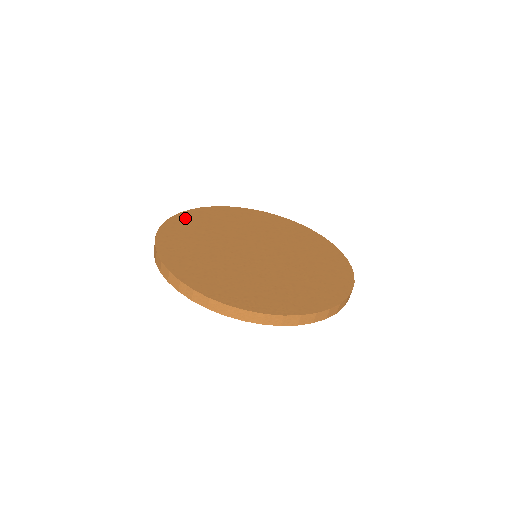
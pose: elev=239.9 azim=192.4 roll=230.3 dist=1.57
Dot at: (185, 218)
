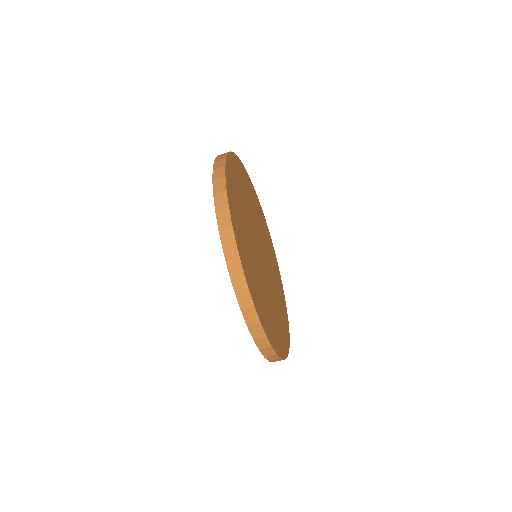
Dot at: (249, 181)
